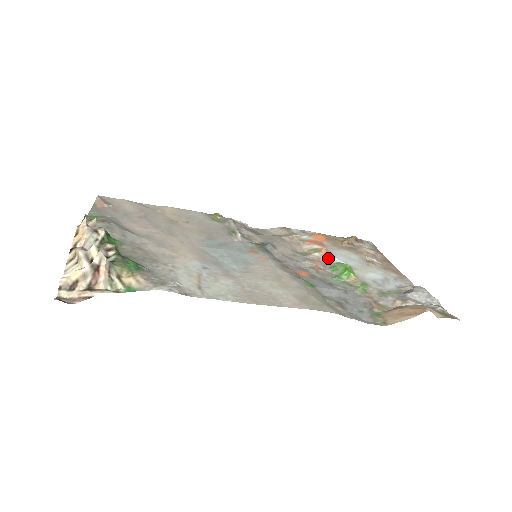
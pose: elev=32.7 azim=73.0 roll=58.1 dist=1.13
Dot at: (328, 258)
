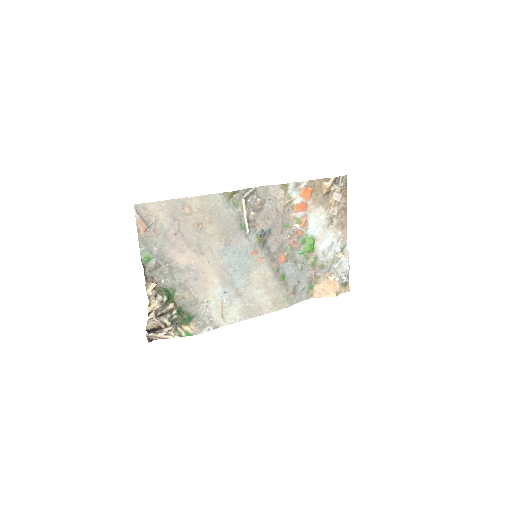
Dot at: (303, 230)
